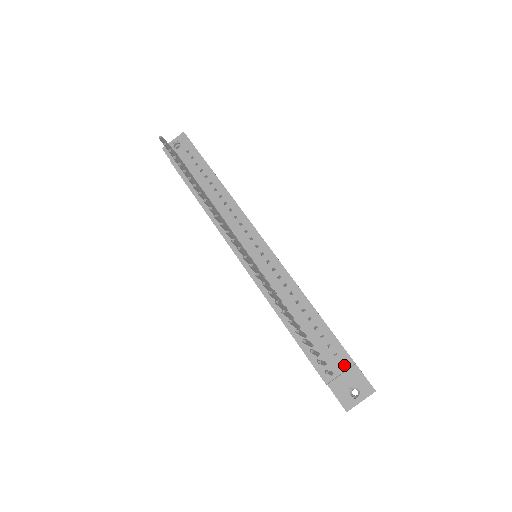
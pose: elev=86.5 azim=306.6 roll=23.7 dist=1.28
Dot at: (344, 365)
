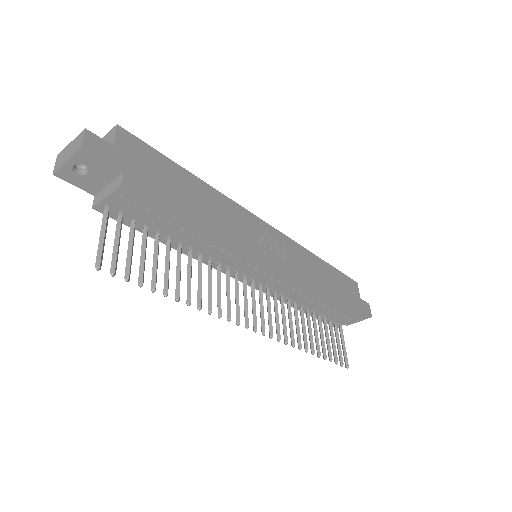
Dot at: occluded
